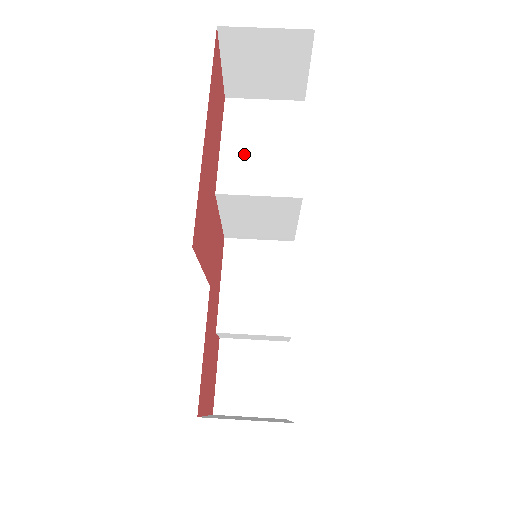
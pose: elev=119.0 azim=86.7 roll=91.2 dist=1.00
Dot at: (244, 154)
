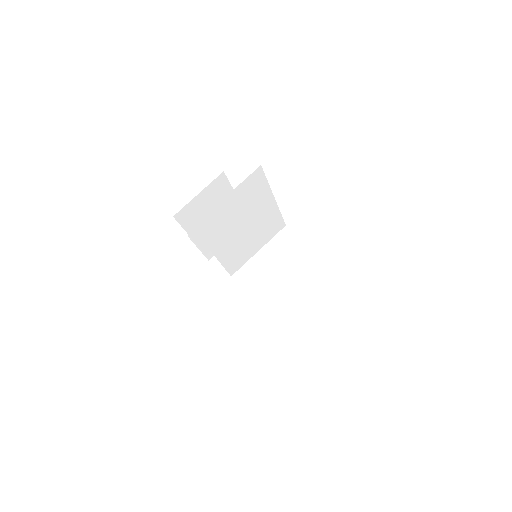
Dot at: (235, 243)
